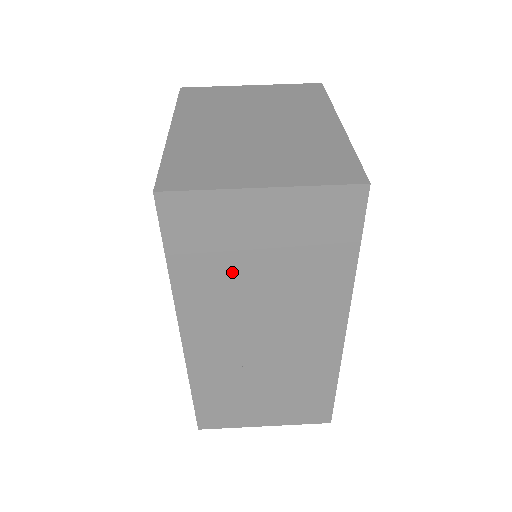
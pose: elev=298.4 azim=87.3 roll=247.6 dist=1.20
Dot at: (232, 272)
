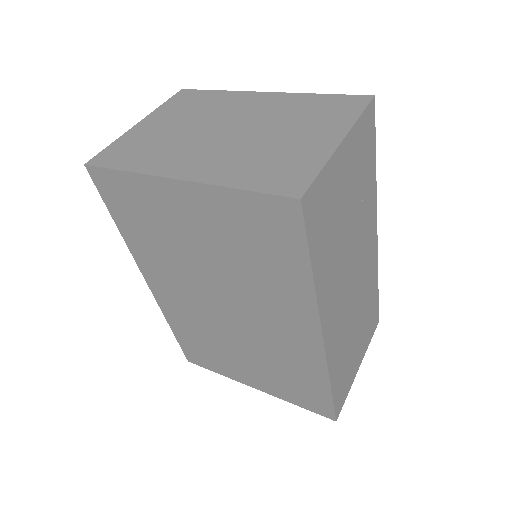
Dot at: (337, 237)
